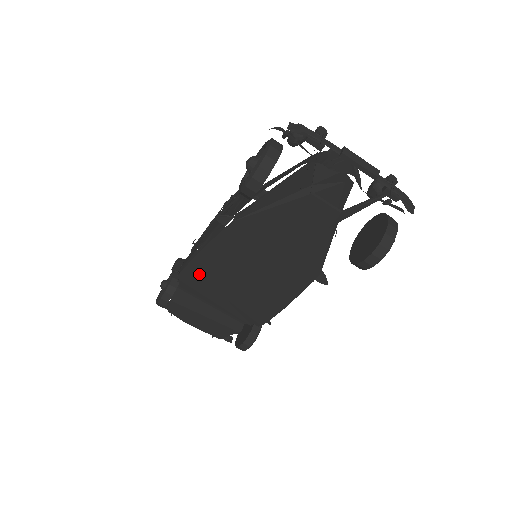
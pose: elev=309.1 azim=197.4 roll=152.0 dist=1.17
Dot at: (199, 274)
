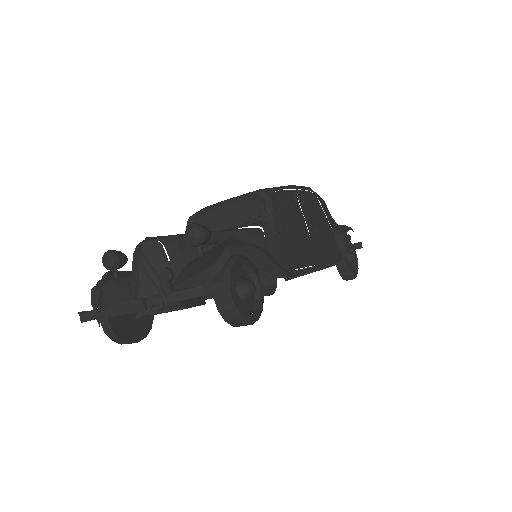
Dot at: occluded
